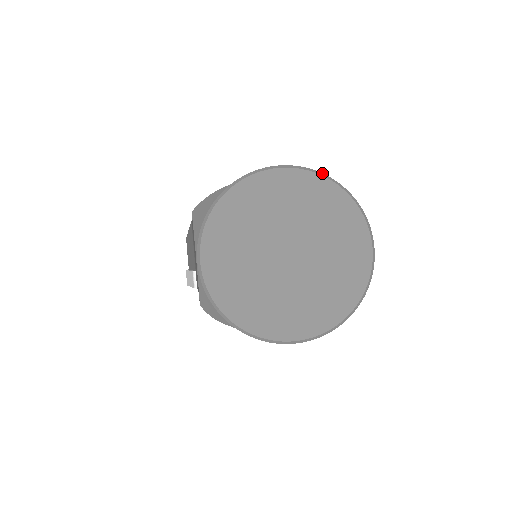
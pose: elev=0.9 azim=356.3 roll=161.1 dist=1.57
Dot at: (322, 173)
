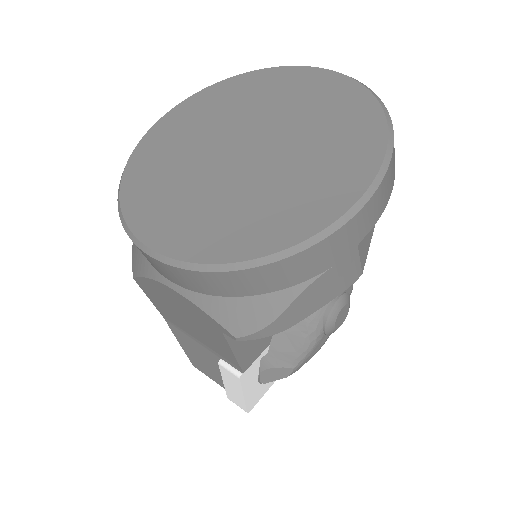
Dot at: (201, 91)
